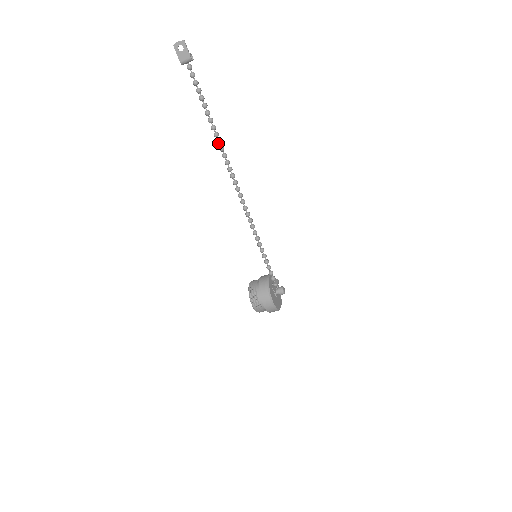
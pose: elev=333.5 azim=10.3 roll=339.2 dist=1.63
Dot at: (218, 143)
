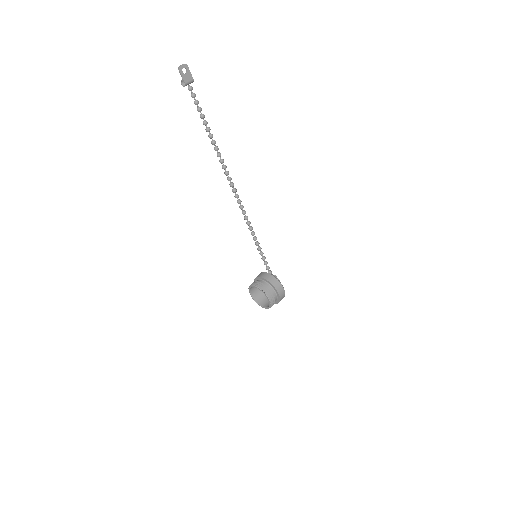
Dot at: (220, 156)
